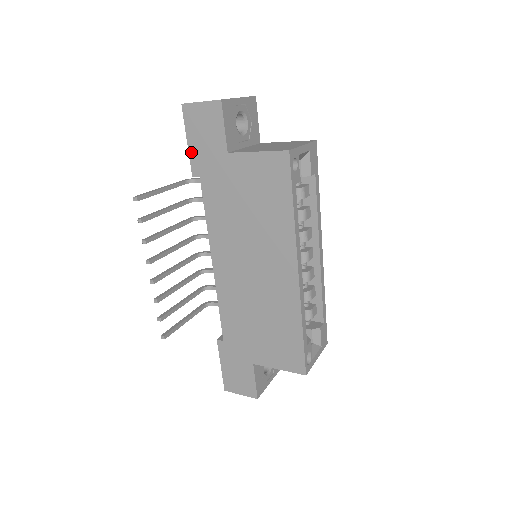
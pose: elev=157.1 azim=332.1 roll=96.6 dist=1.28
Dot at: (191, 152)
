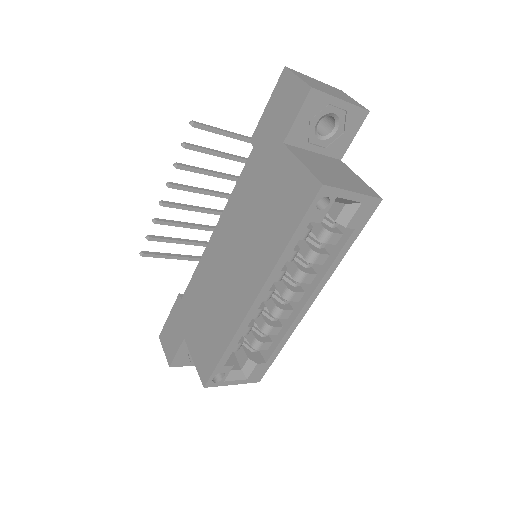
Dot at: (263, 118)
